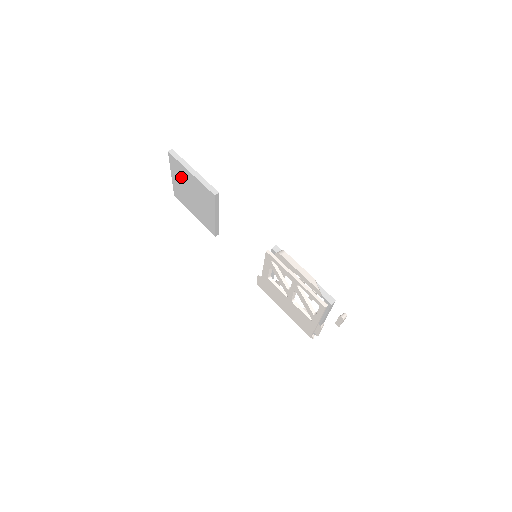
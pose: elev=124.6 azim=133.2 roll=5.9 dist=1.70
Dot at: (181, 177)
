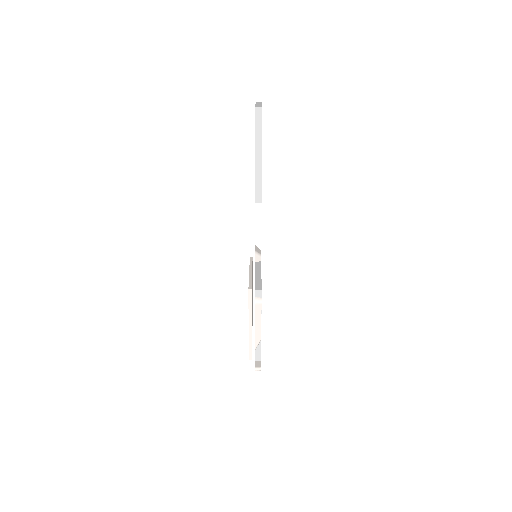
Dot at: occluded
